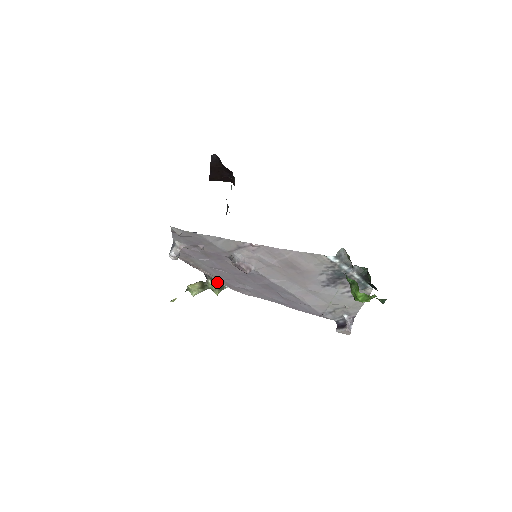
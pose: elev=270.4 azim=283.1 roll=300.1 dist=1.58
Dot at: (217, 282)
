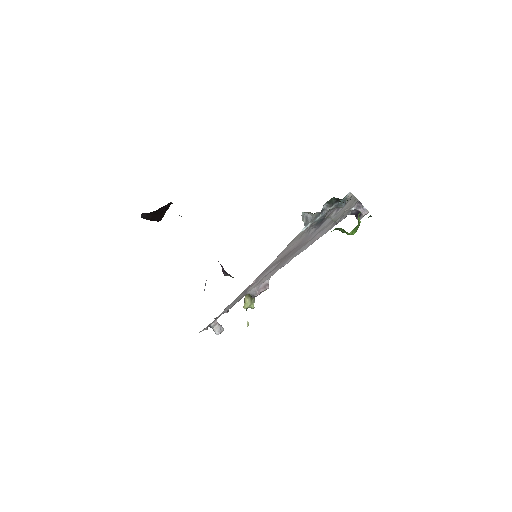
Dot at: occluded
